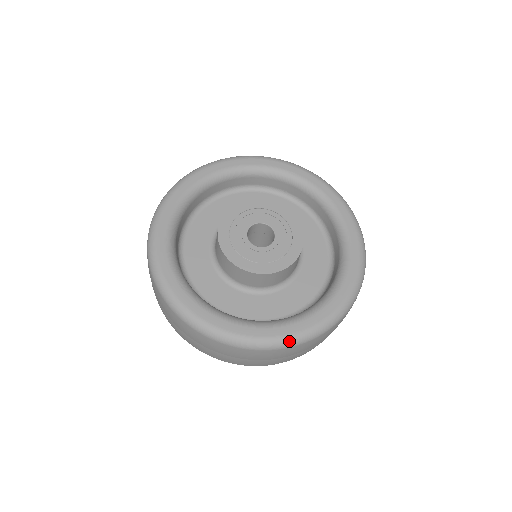
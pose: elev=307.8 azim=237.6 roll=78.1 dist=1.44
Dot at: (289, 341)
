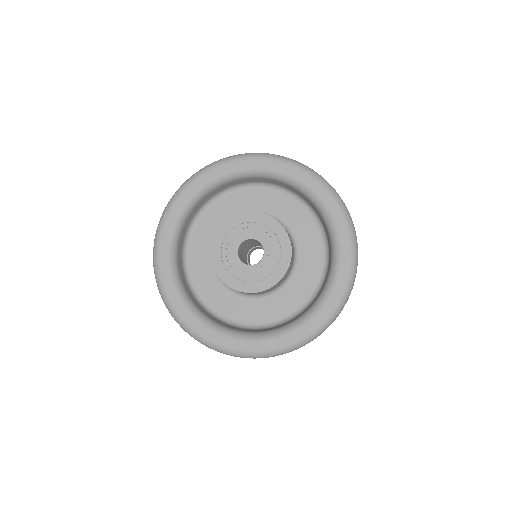
Dot at: (263, 355)
